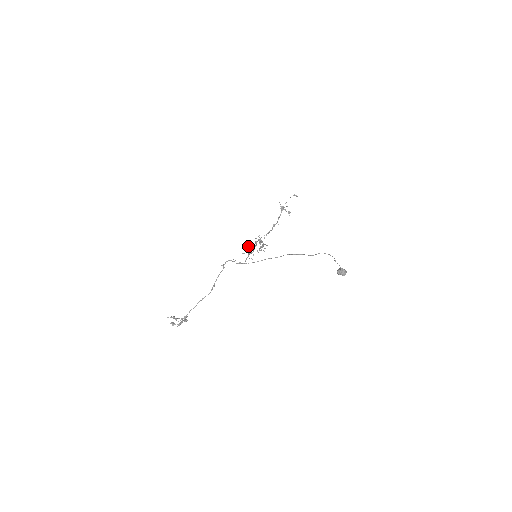
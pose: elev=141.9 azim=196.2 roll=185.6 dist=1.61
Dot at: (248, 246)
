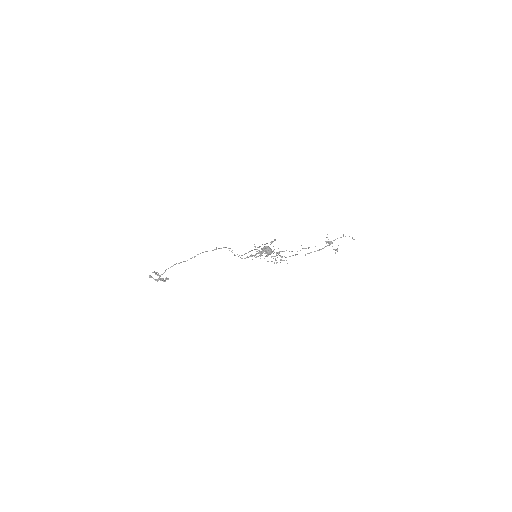
Dot at: occluded
